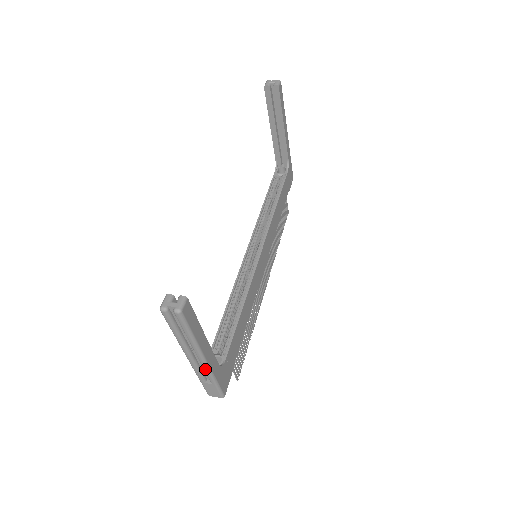
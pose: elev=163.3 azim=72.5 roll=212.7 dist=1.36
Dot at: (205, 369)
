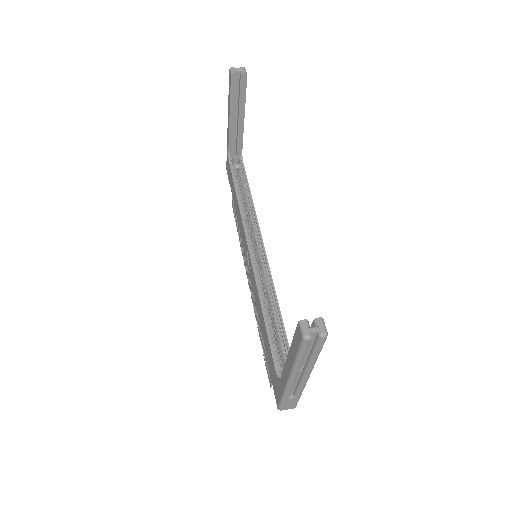
Dot at: (302, 385)
